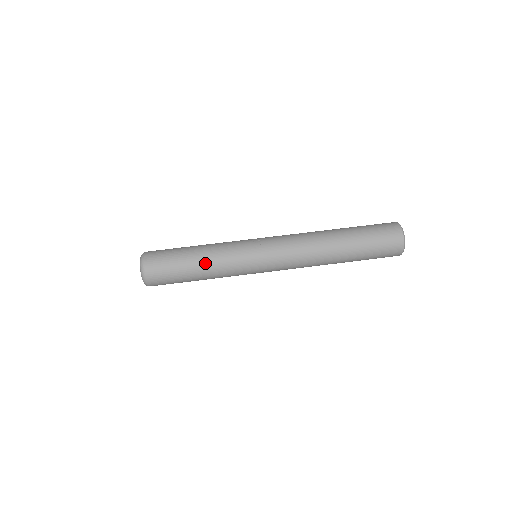
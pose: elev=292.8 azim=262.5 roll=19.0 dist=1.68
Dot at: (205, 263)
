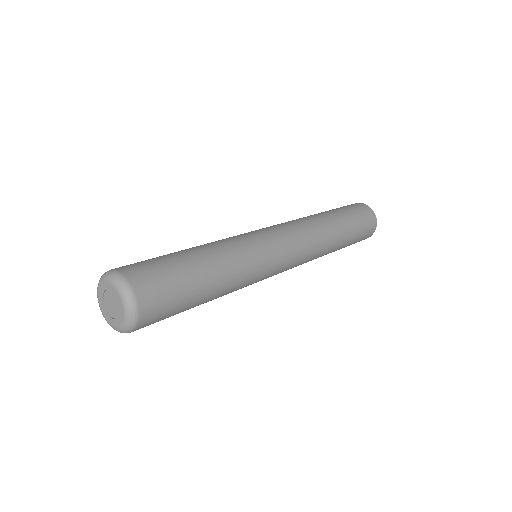
Dot at: (204, 249)
